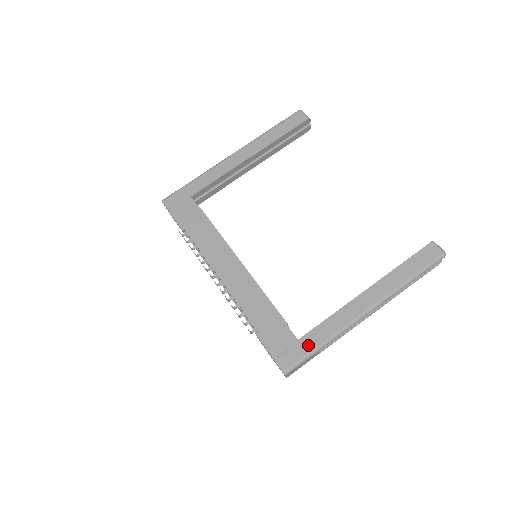
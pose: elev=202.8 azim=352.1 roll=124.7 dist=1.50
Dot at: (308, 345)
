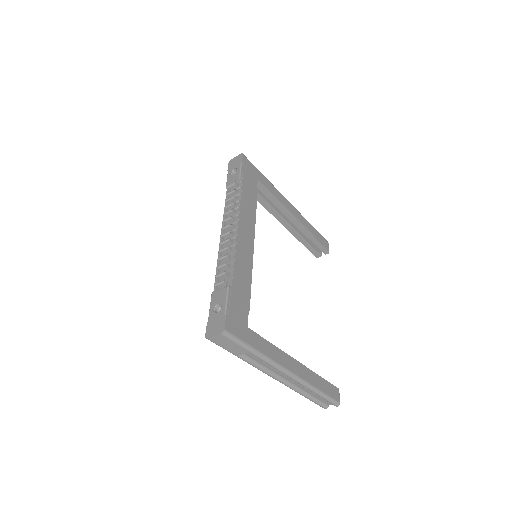
Dot at: (250, 339)
